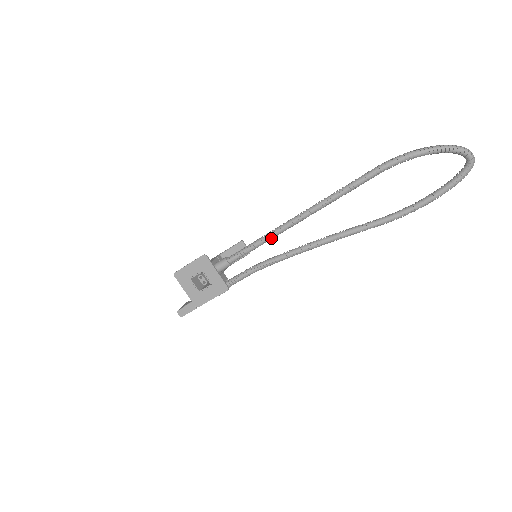
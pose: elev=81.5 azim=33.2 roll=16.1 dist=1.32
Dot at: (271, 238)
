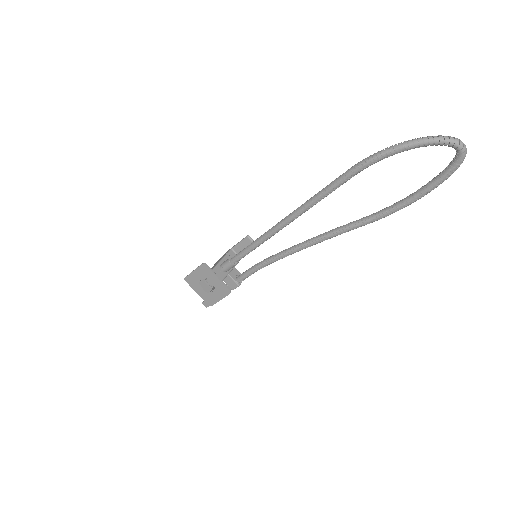
Dot at: (263, 242)
